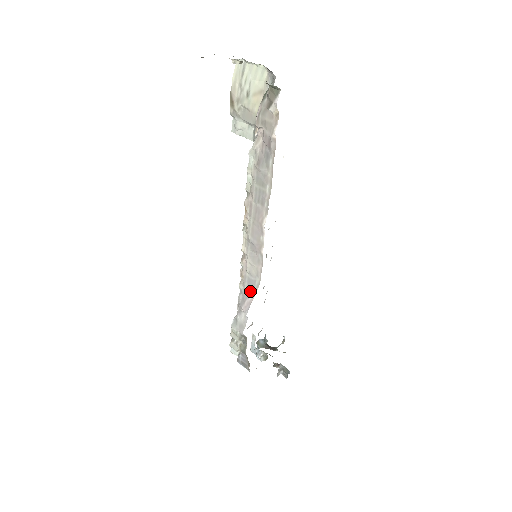
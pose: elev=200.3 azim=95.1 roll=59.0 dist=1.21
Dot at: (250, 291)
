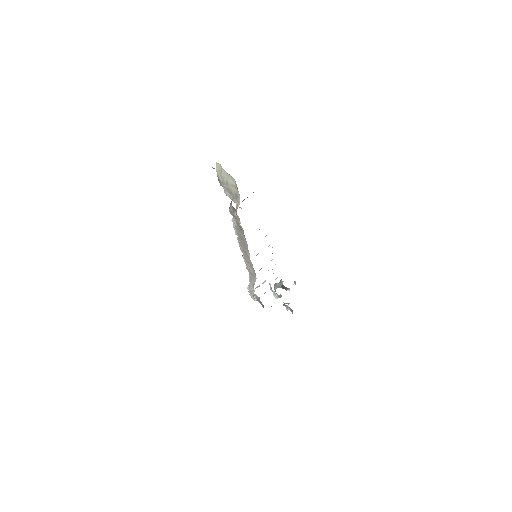
Dot at: (253, 278)
